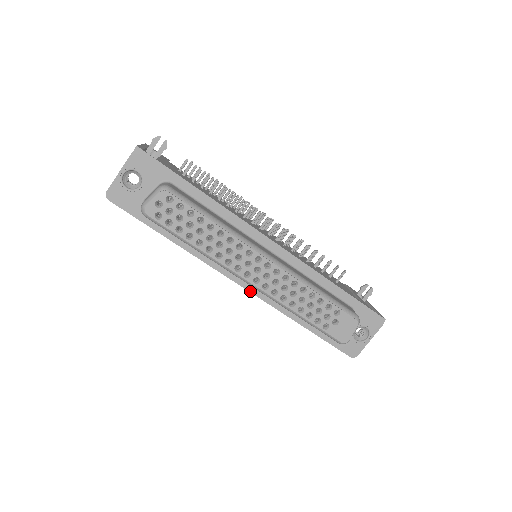
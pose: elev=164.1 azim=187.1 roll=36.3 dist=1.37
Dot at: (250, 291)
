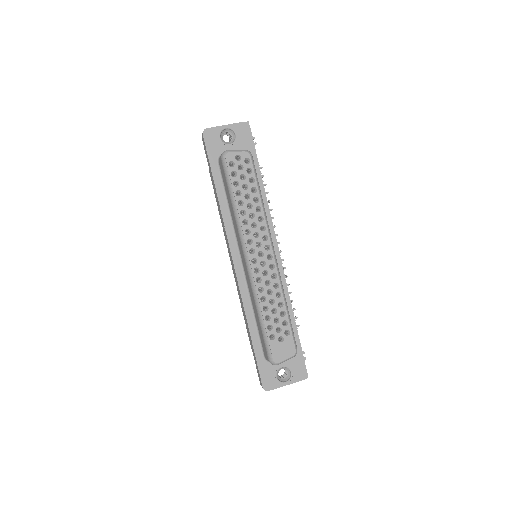
Dot at: (236, 272)
